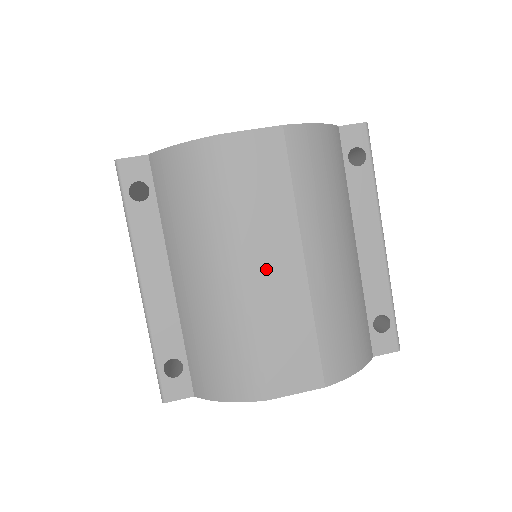
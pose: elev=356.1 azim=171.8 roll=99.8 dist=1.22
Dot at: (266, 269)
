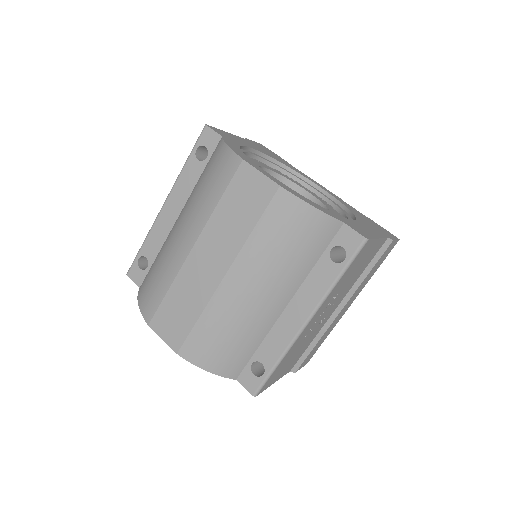
Dot at: (202, 258)
